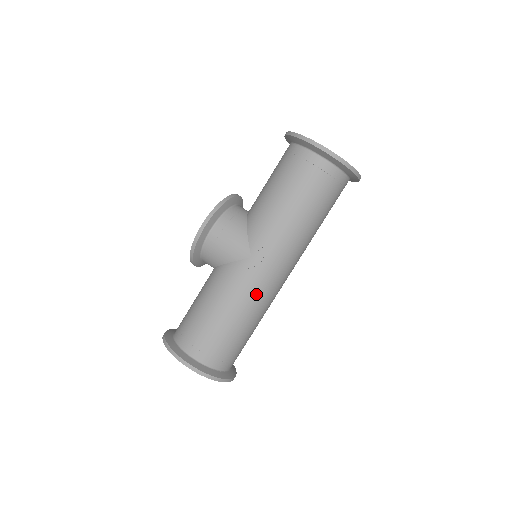
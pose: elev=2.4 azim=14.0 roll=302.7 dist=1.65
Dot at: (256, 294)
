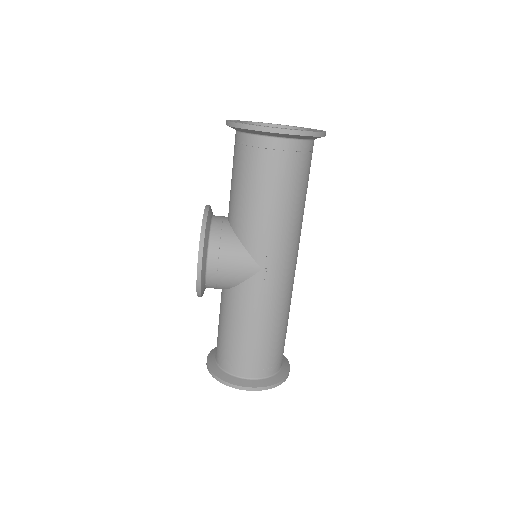
Dot at: (281, 297)
